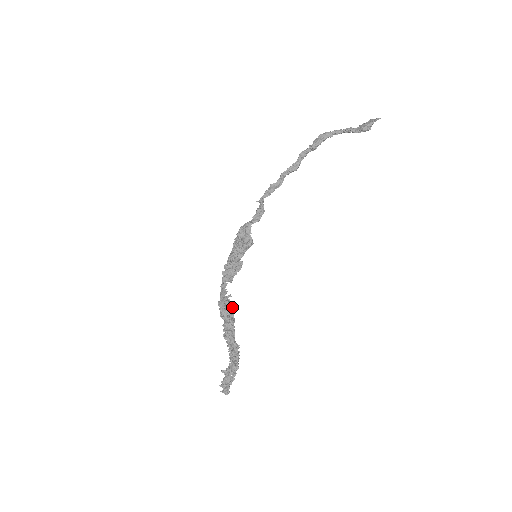
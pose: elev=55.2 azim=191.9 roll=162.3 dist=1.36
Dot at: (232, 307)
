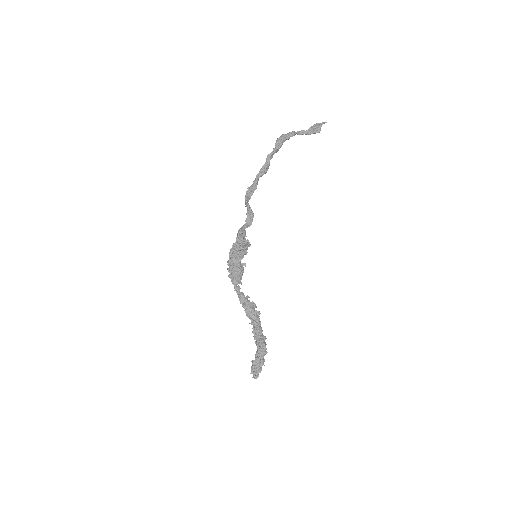
Dot at: (253, 306)
